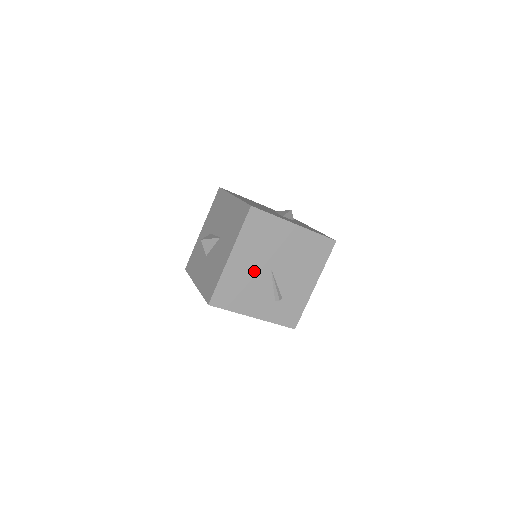
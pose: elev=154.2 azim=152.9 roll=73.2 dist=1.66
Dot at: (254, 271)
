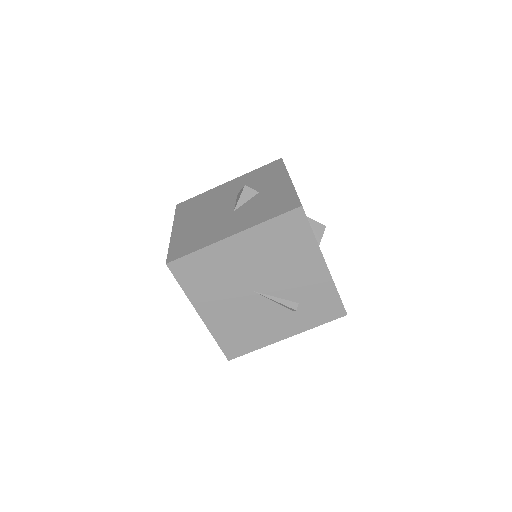
Dot at: (239, 307)
